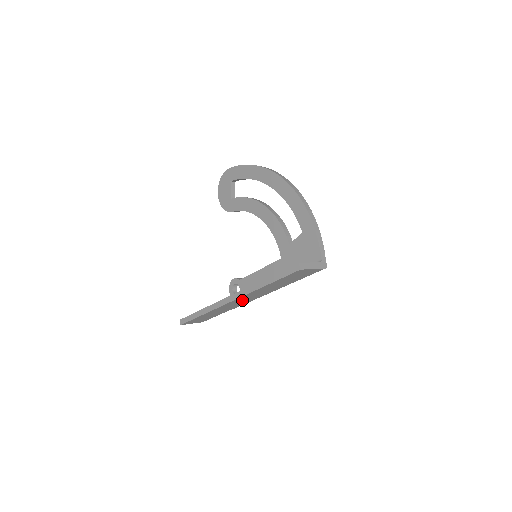
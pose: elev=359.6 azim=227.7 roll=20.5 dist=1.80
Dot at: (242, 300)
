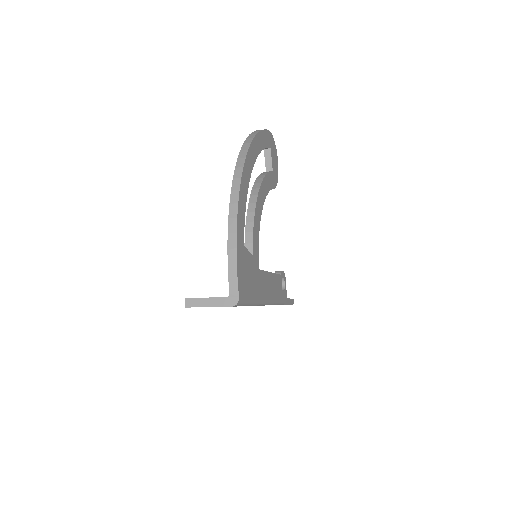
Dot at: occluded
